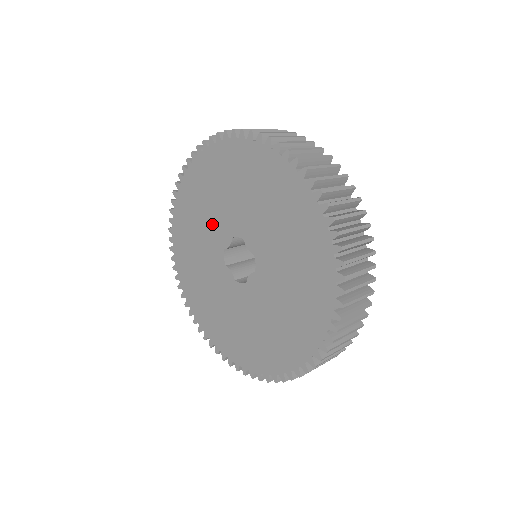
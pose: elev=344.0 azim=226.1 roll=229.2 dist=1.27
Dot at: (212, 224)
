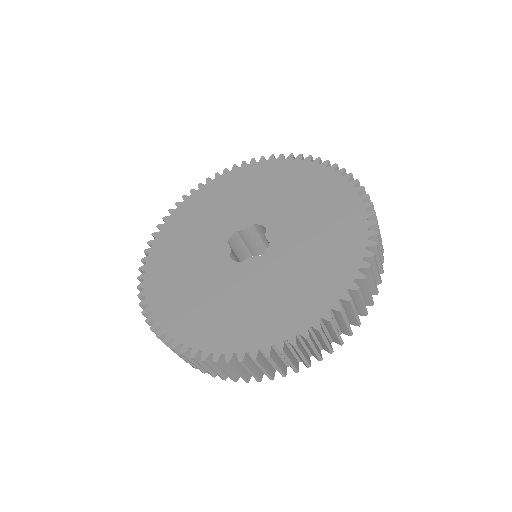
Dot at: (201, 262)
